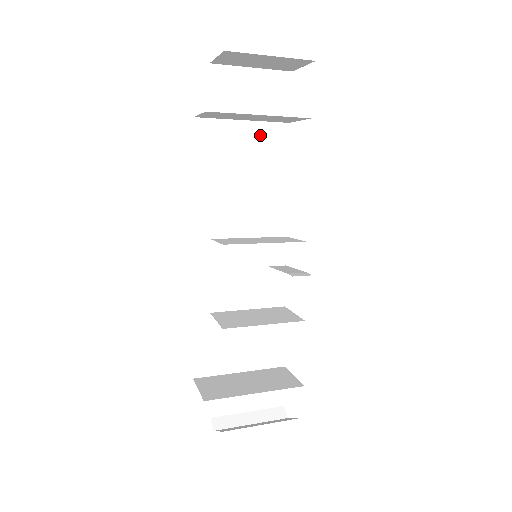
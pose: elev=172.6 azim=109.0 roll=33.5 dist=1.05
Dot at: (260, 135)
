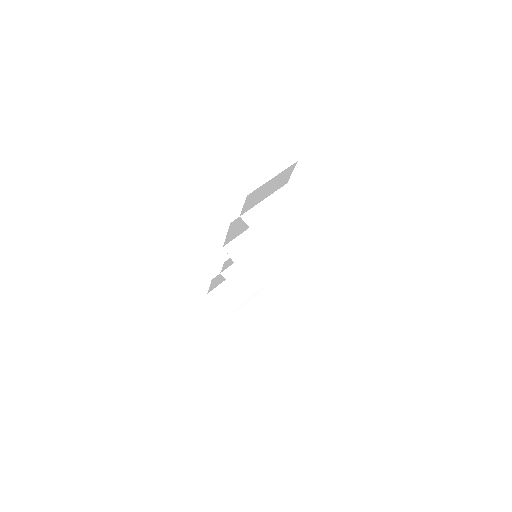
Dot at: occluded
